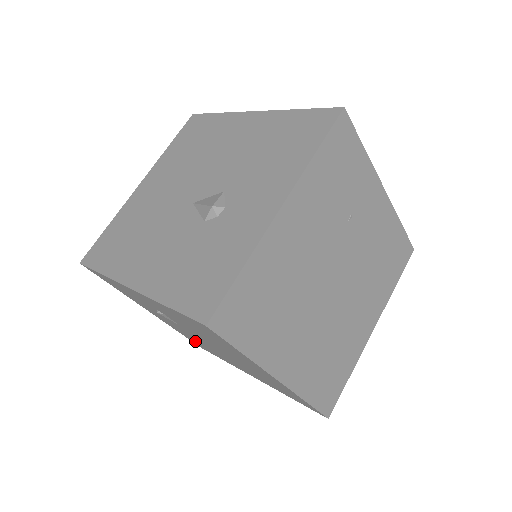
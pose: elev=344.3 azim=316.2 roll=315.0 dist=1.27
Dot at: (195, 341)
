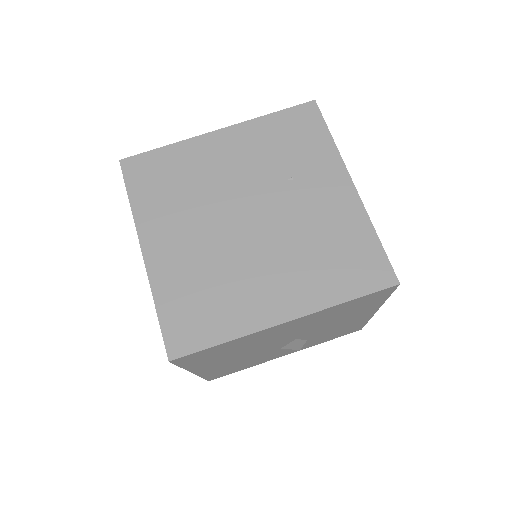
Dot at: occluded
